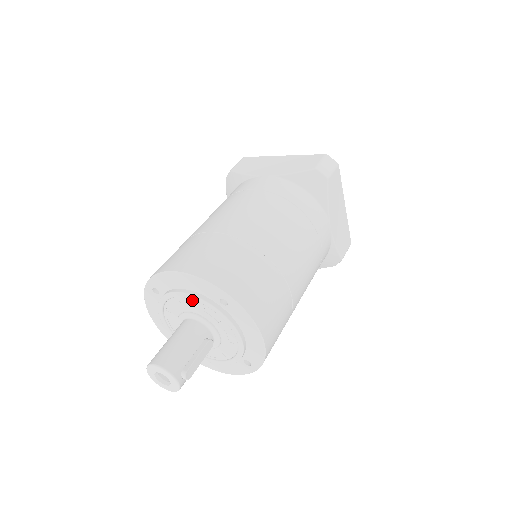
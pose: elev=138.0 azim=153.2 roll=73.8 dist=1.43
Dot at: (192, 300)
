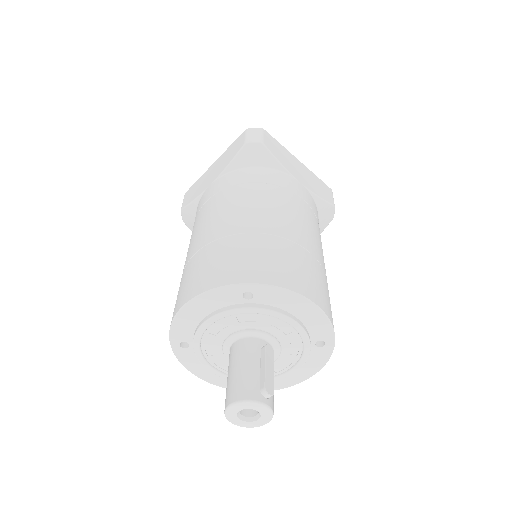
Dot at: (220, 321)
